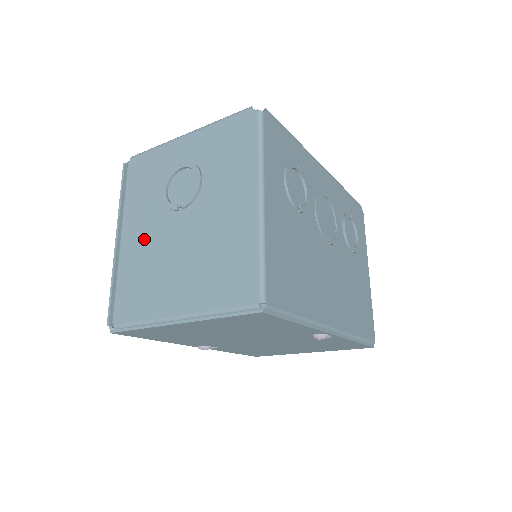
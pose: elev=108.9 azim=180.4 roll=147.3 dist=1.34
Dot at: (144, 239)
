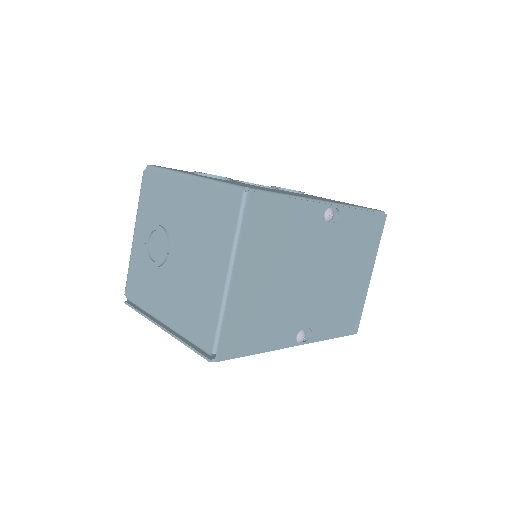
Dot at: (172, 296)
